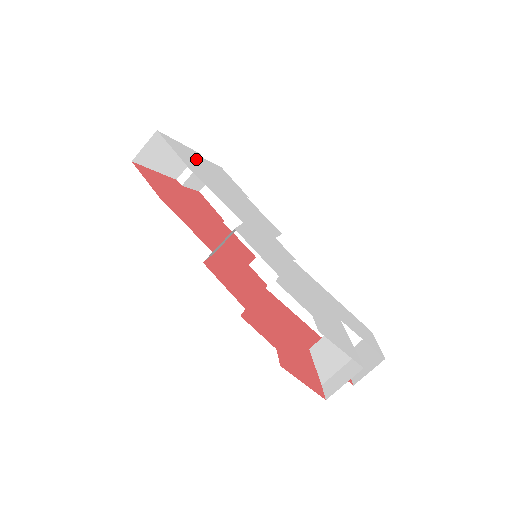
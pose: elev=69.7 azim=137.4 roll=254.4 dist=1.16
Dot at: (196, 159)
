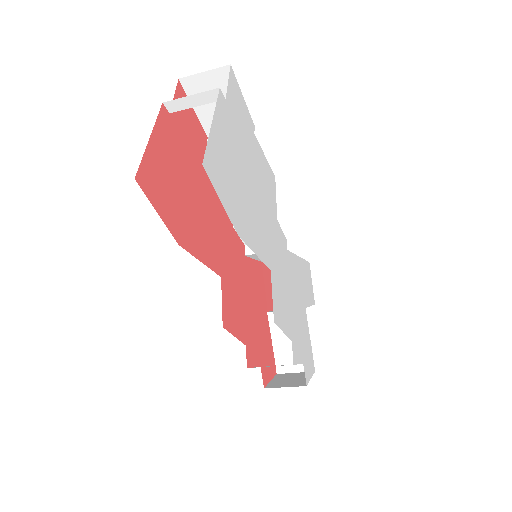
Dot at: (228, 147)
